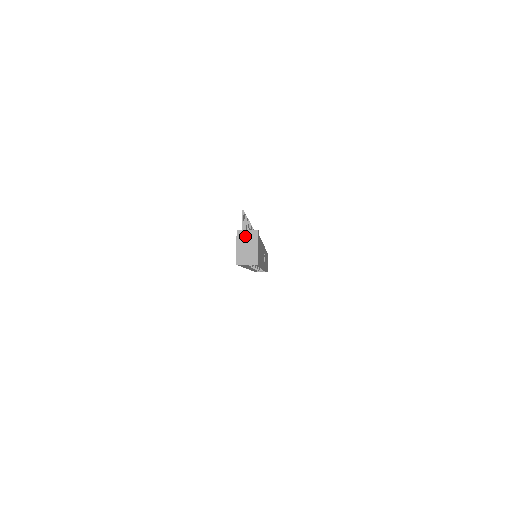
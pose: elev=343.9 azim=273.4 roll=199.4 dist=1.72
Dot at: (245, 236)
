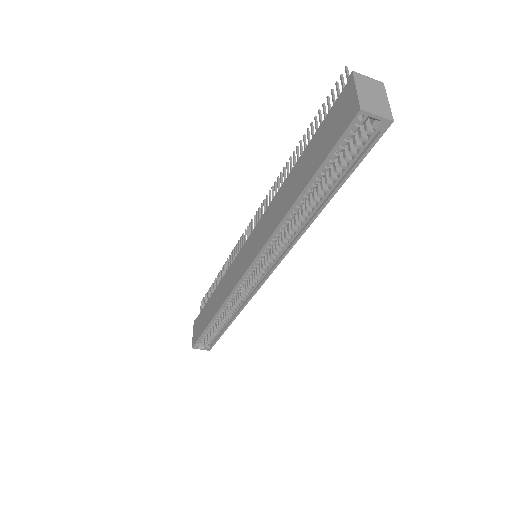
Dot at: (367, 82)
